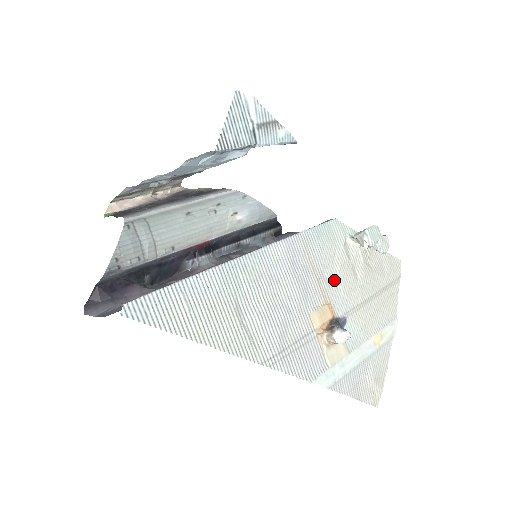
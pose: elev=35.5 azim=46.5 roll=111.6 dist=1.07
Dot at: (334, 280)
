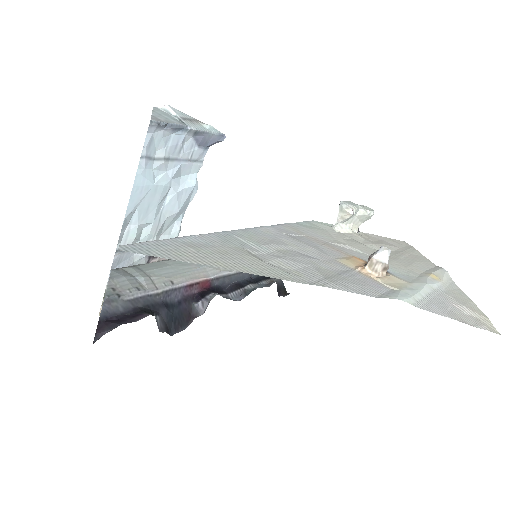
Dot at: (344, 246)
